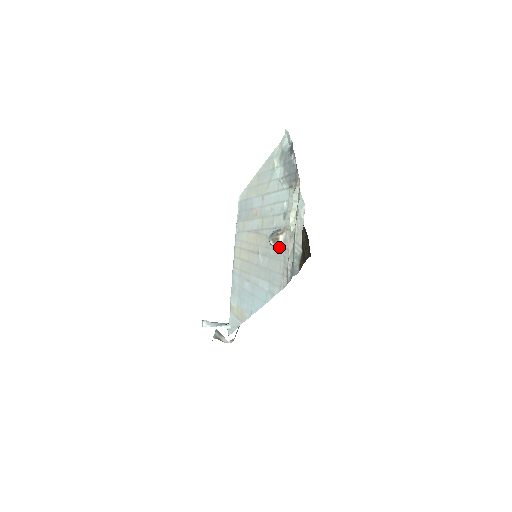
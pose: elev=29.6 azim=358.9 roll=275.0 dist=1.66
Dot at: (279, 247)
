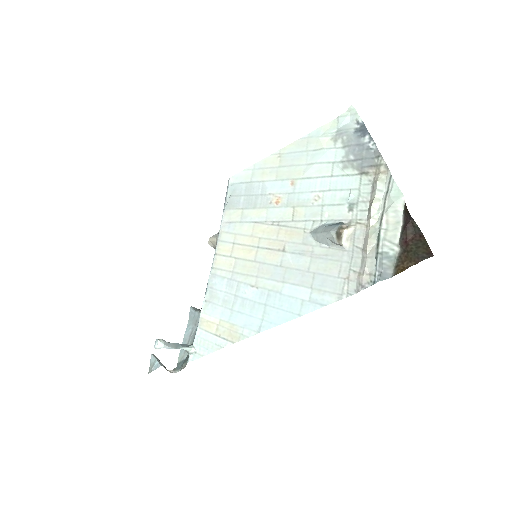
Dot at: (342, 244)
